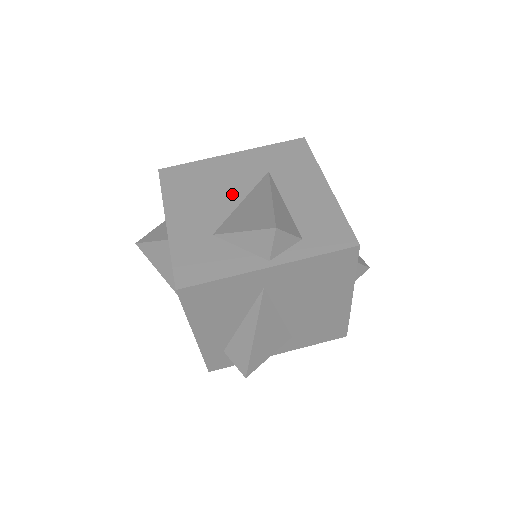
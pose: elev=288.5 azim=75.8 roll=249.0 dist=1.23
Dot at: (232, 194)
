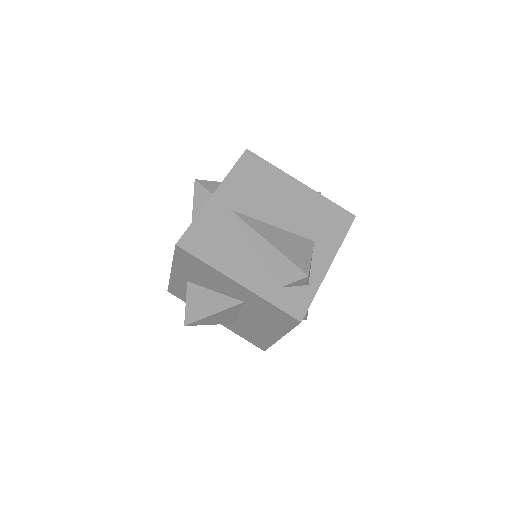
Dot at: occluded
